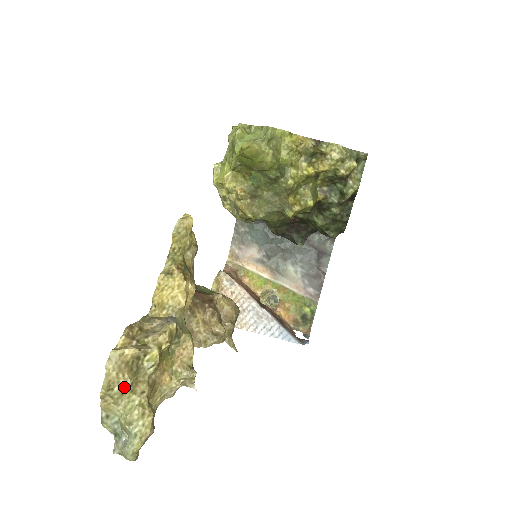
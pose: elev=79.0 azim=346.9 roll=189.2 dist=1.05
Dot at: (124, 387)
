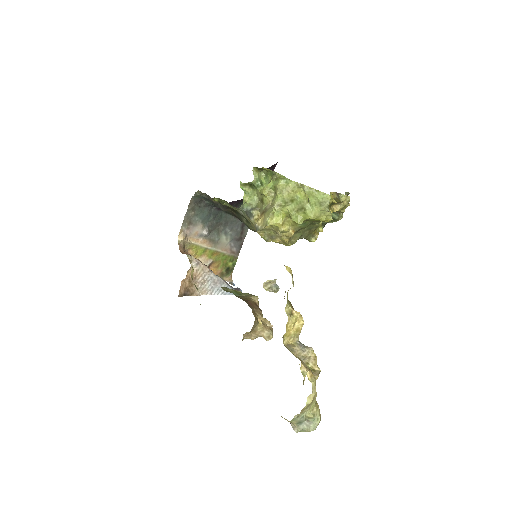
Dot at: occluded
